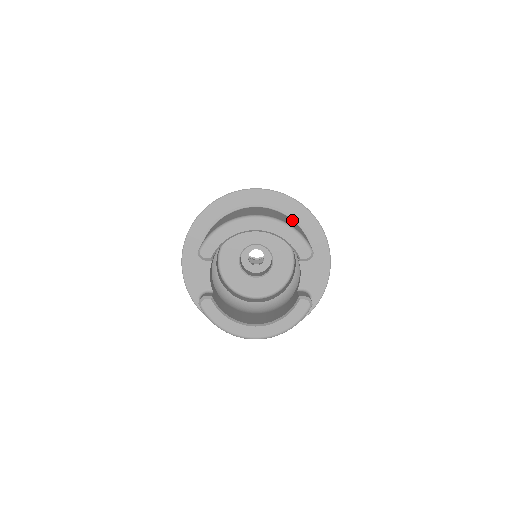
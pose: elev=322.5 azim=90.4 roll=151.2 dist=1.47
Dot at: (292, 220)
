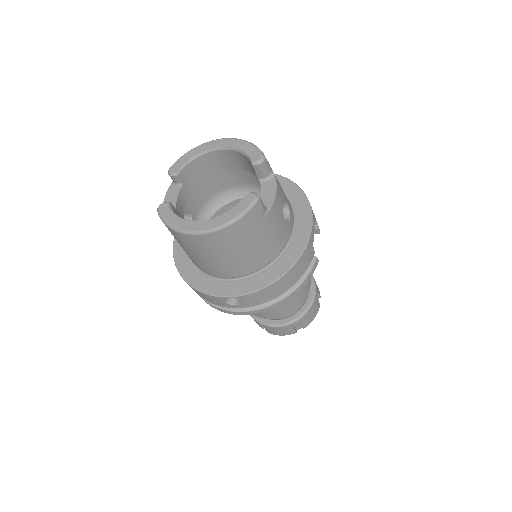
Dot at: occluded
